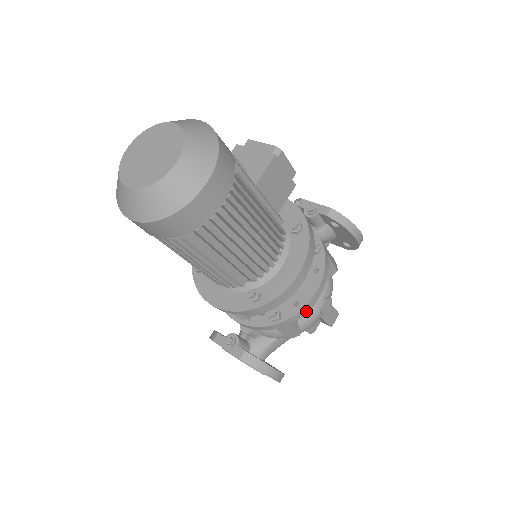
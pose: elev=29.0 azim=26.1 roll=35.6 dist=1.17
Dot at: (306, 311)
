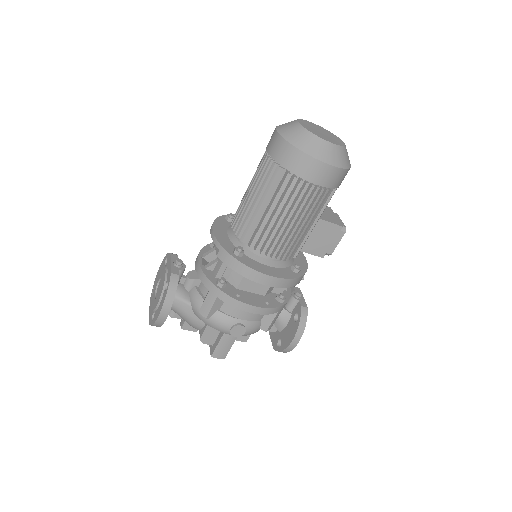
Dot at: (235, 306)
